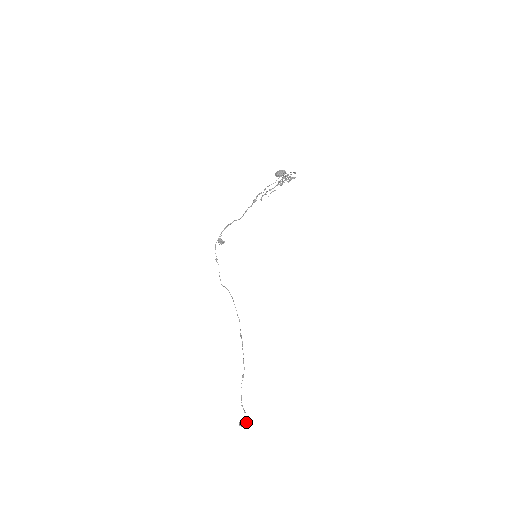
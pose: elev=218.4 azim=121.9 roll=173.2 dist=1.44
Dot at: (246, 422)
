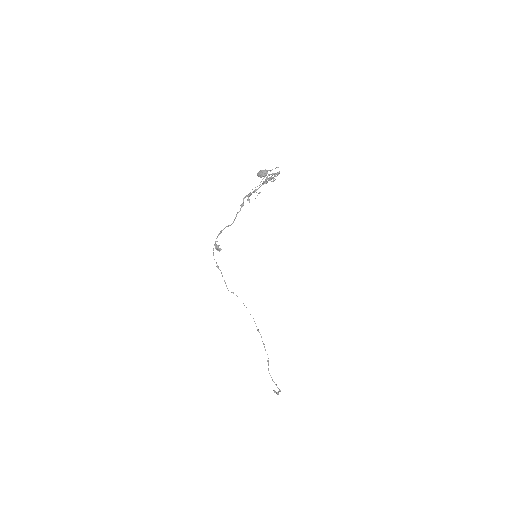
Dot at: (279, 391)
